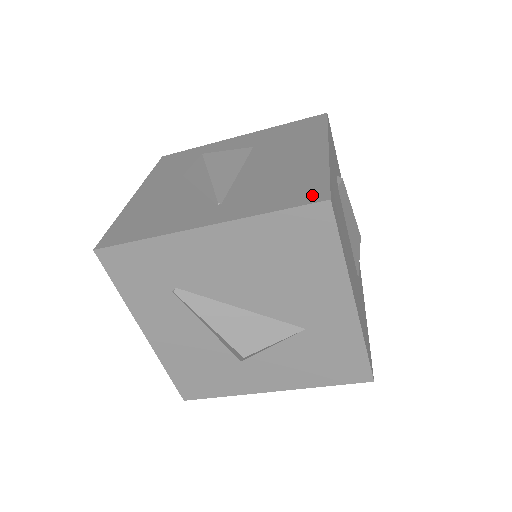
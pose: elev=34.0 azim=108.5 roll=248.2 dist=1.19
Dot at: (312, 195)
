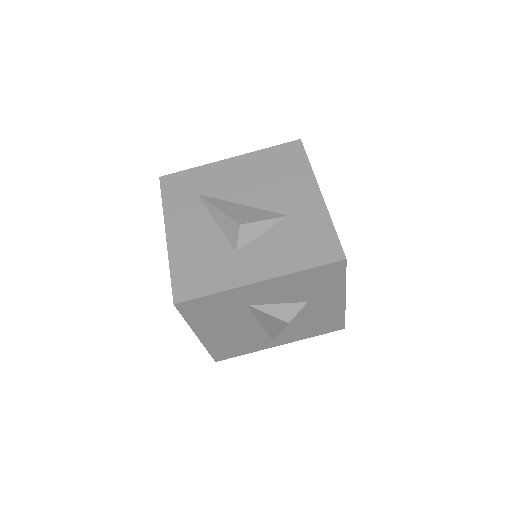
Dot at: occluded
